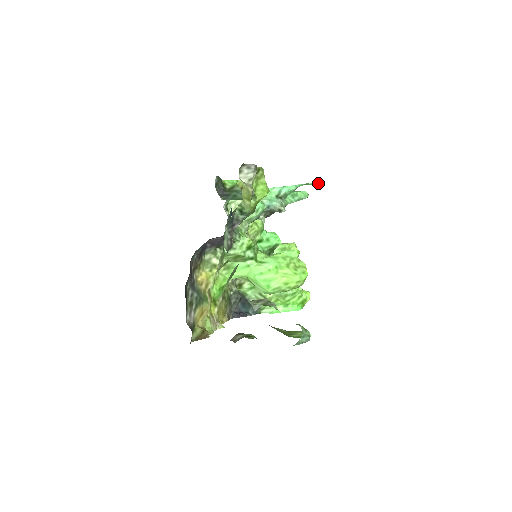
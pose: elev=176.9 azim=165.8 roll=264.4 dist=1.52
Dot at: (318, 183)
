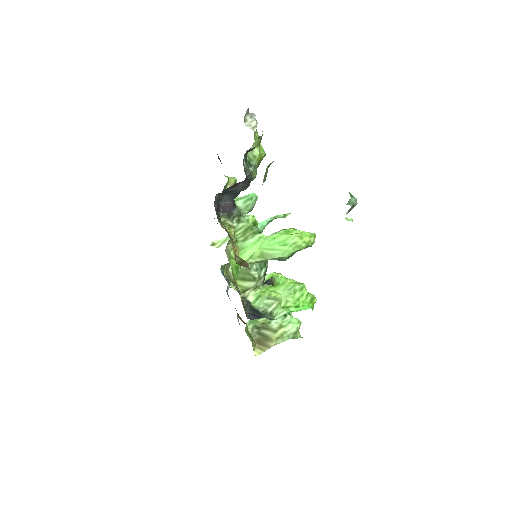
Dot at: (285, 215)
